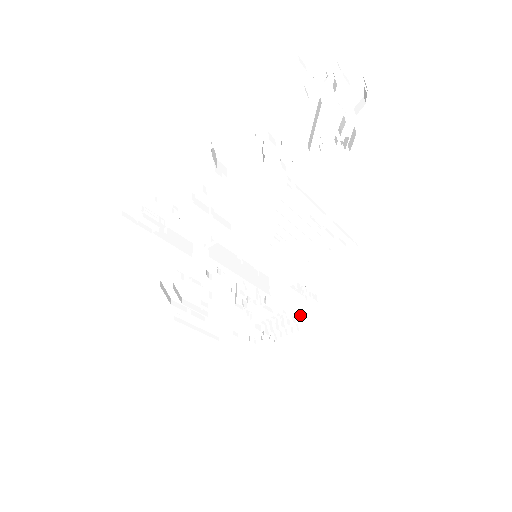
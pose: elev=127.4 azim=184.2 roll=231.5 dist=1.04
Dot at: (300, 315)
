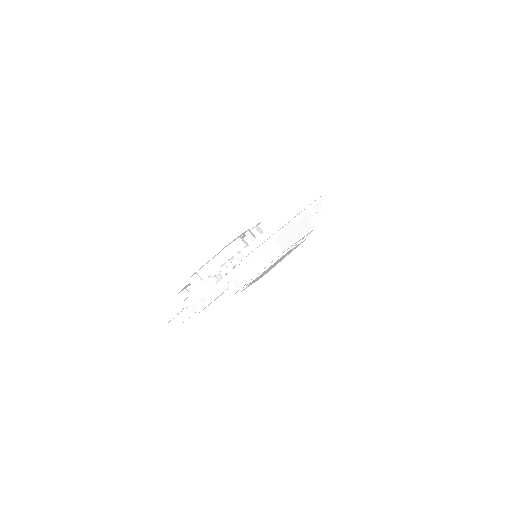
Dot at: occluded
